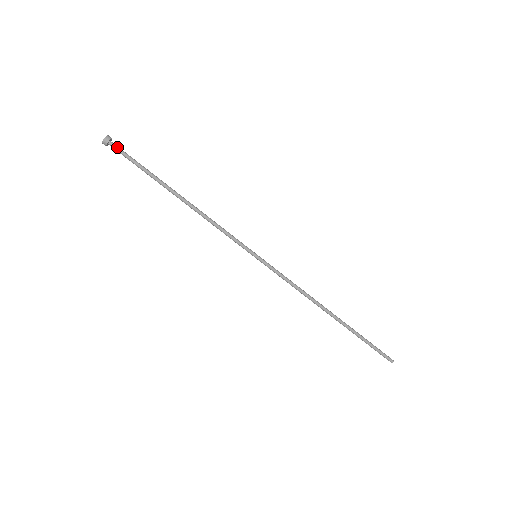
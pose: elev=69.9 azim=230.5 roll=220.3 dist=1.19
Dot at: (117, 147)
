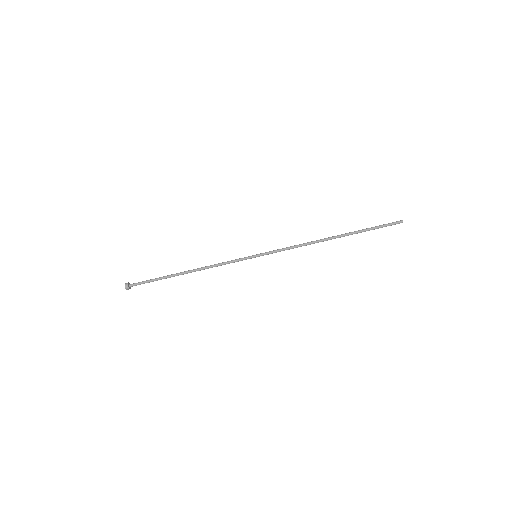
Dot at: (135, 283)
